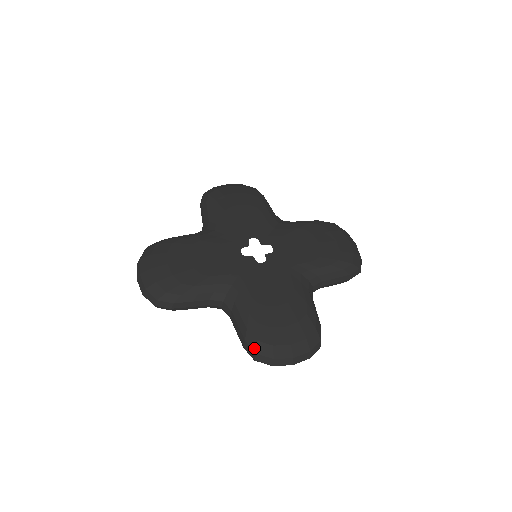
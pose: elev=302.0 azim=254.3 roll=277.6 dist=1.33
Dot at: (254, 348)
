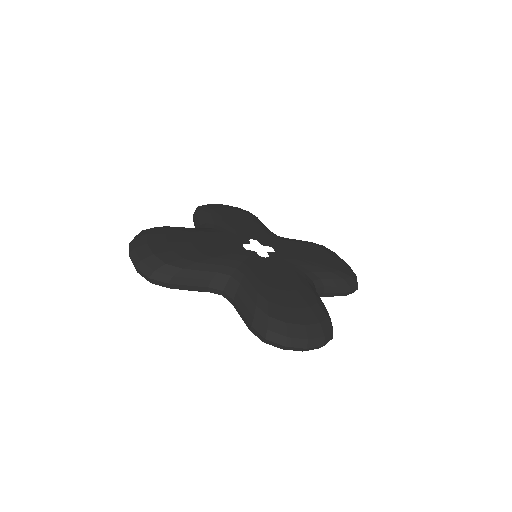
Dot at: (265, 324)
